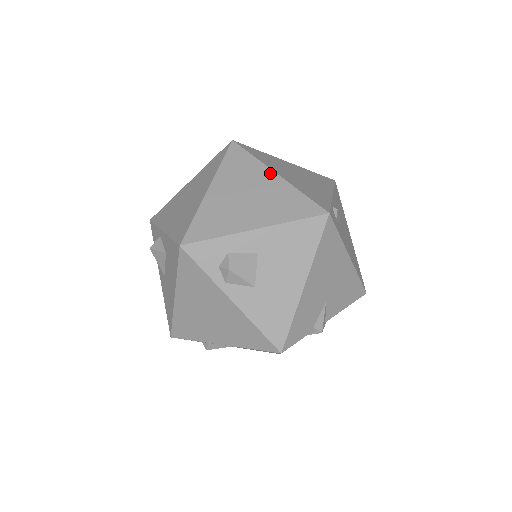
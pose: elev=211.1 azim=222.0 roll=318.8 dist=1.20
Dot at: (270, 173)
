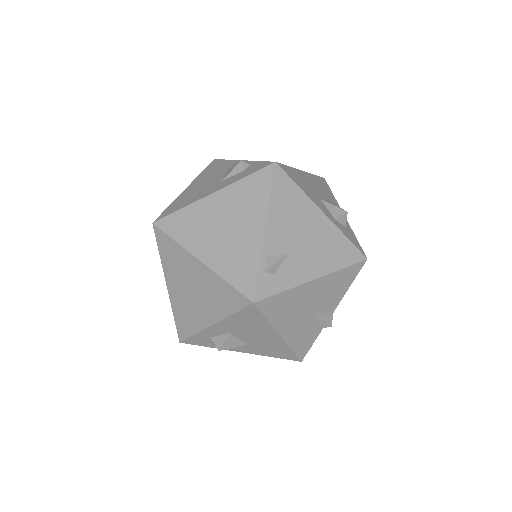
Dot at: (194, 261)
